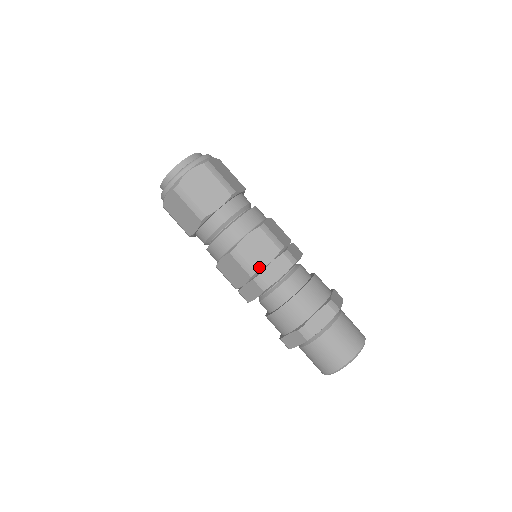
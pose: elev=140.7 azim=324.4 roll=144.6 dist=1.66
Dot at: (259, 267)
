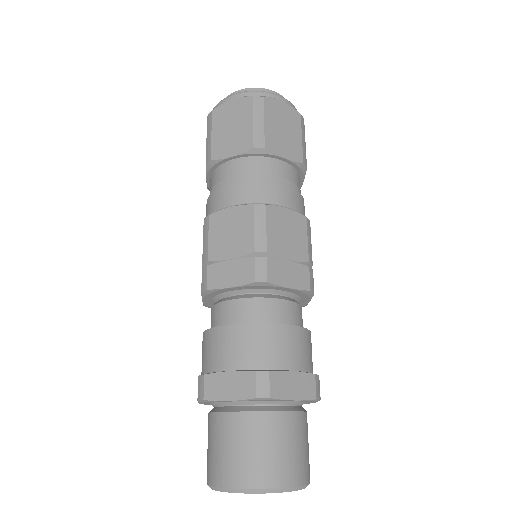
Dot at: (216, 256)
